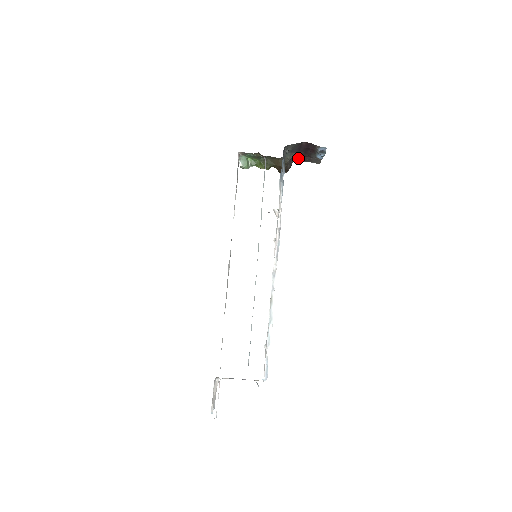
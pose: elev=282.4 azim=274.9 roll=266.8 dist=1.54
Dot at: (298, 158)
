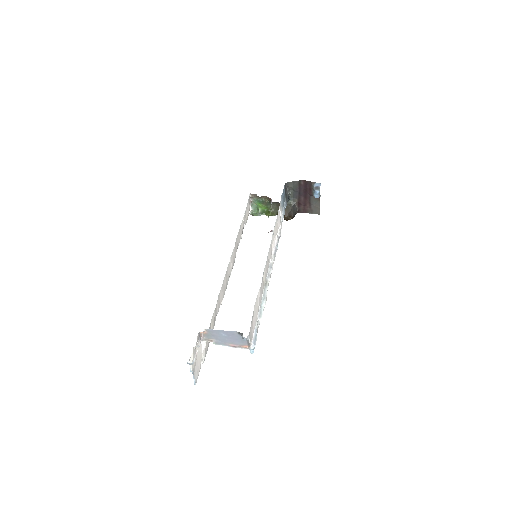
Dot at: (301, 208)
